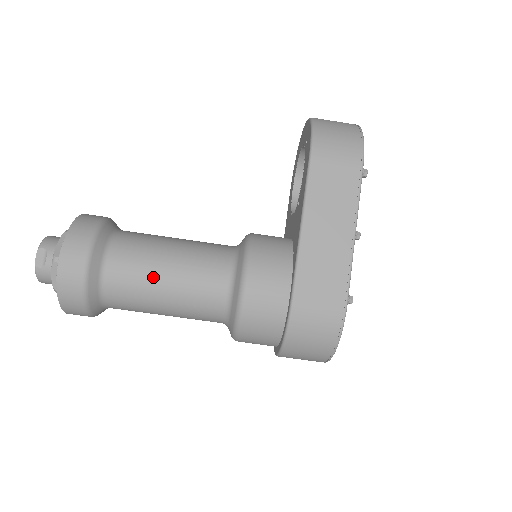
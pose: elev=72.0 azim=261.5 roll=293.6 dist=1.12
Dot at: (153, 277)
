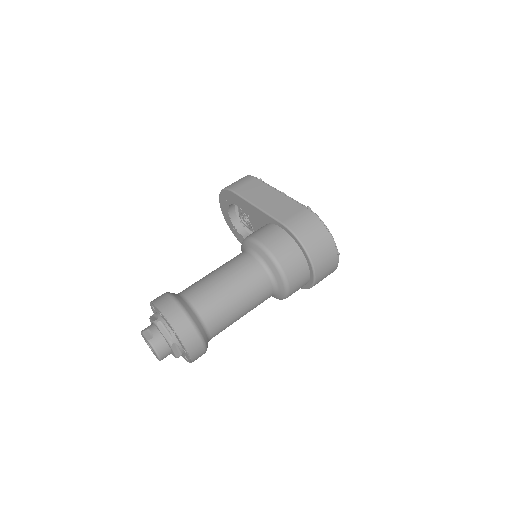
Dot at: (214, 283)
